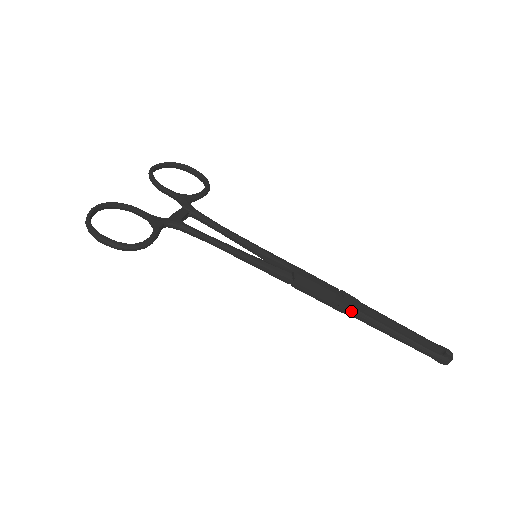
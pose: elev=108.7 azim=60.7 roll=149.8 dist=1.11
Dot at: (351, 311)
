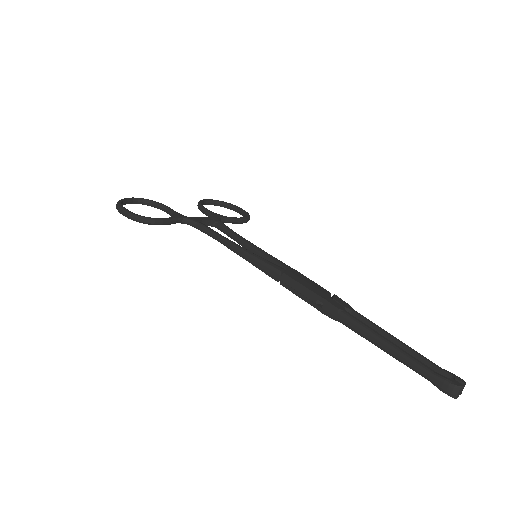
Dot at: (336, 311)
